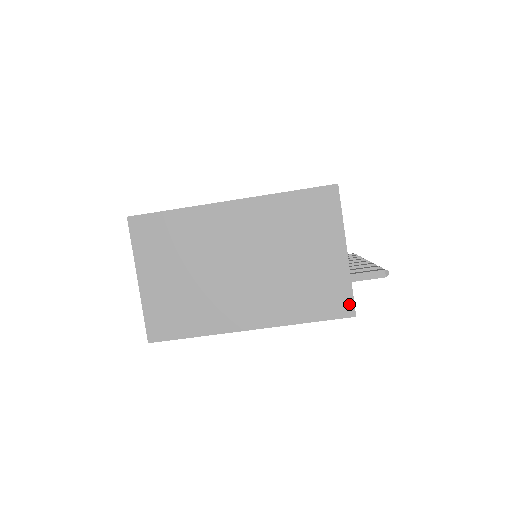
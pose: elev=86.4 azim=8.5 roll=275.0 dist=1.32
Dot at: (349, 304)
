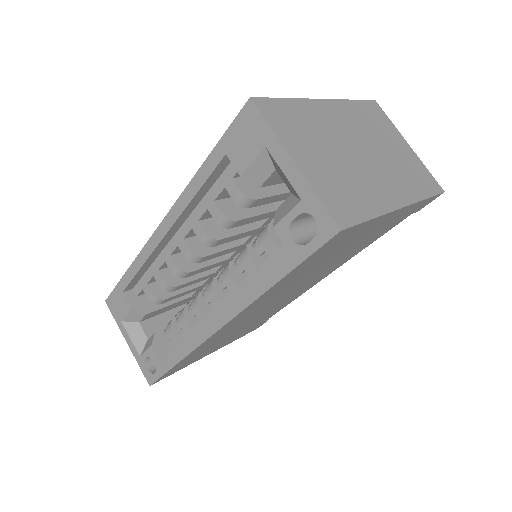
Dot at: (436, 183)
